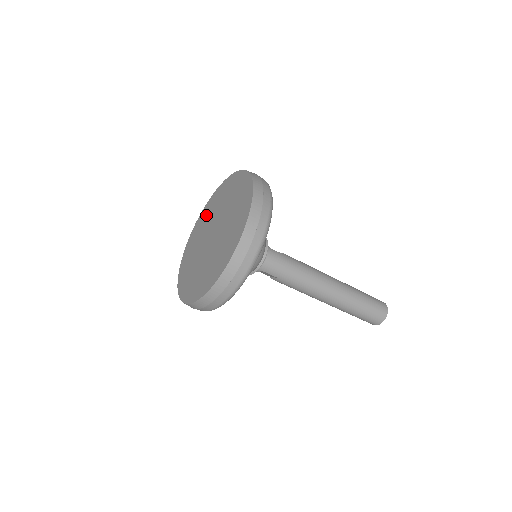
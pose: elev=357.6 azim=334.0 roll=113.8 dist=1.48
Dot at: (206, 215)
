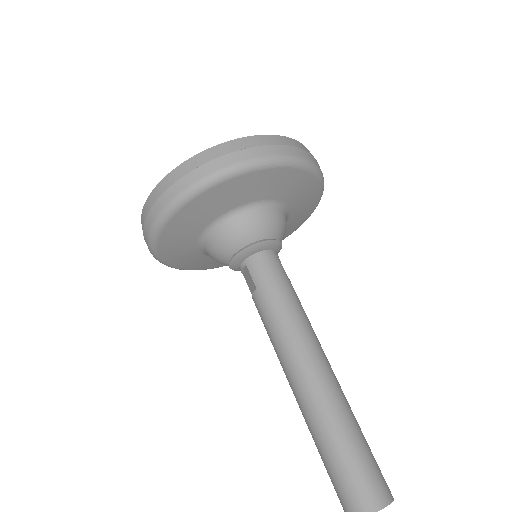
Dot at: occluded
